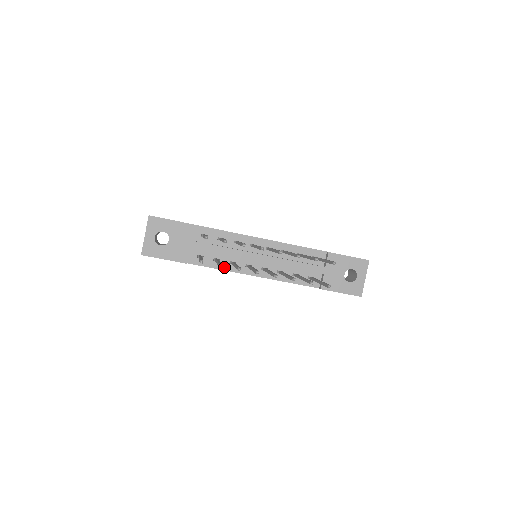
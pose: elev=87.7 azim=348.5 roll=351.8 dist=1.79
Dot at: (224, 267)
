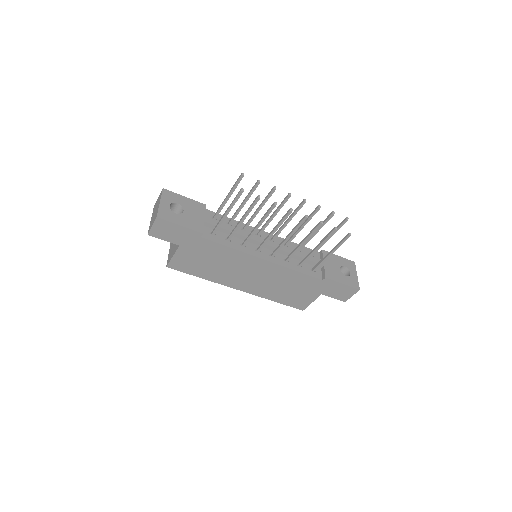
Dot at: (236, 247)
